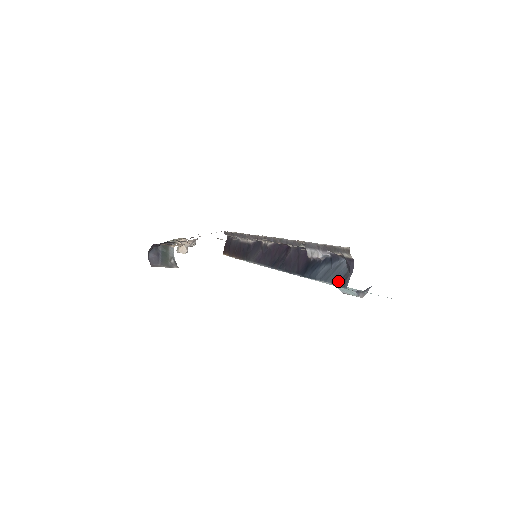
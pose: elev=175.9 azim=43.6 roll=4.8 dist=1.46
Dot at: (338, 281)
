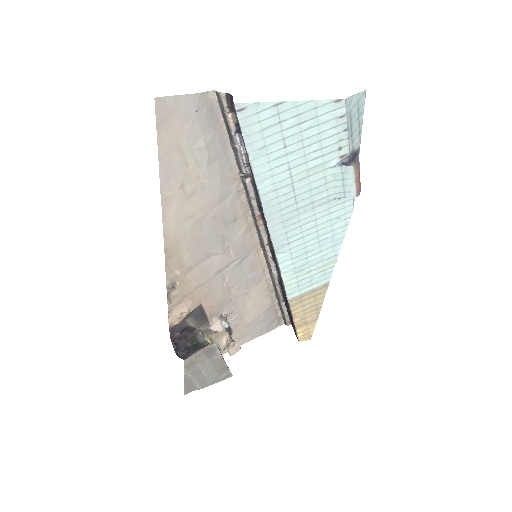
Dot at: (237, 120)
